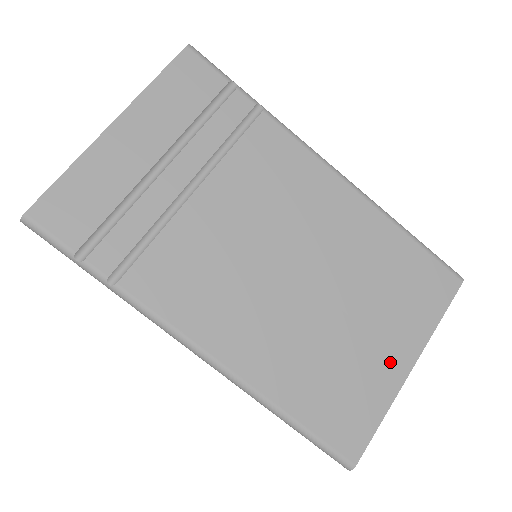
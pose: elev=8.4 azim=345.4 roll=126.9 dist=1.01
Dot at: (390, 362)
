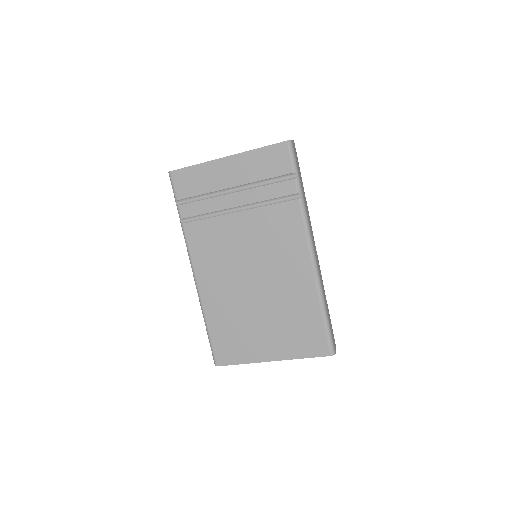
Dot at: (263, 349)
